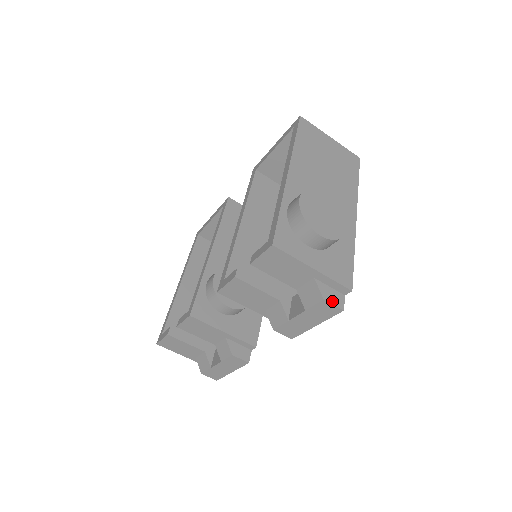
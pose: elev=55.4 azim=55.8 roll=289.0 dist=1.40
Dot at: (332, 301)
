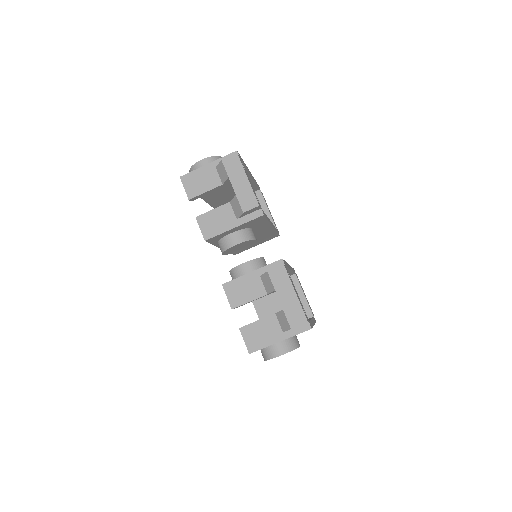
Dot at: (228, 158)
